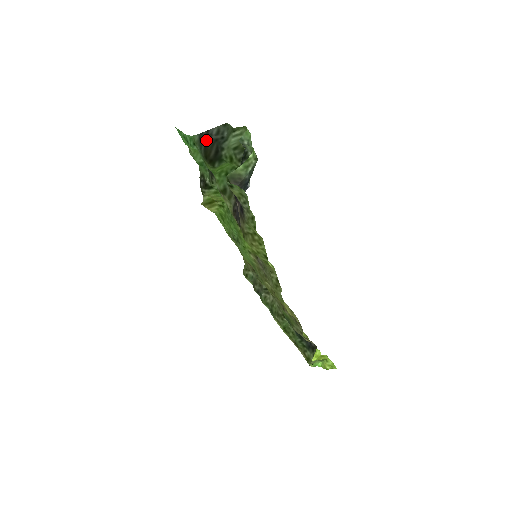
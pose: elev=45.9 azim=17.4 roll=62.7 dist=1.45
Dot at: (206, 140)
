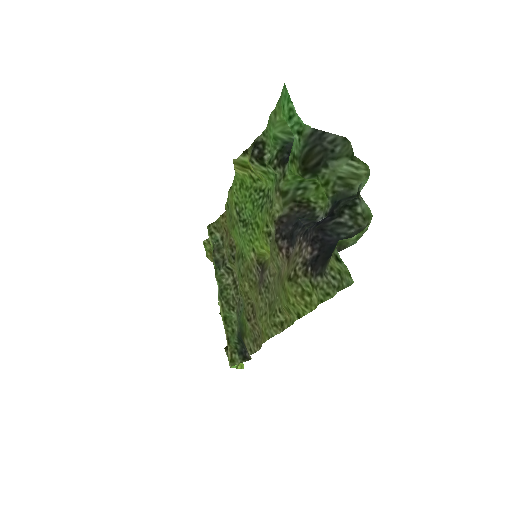
Dot at: (316, 142)
